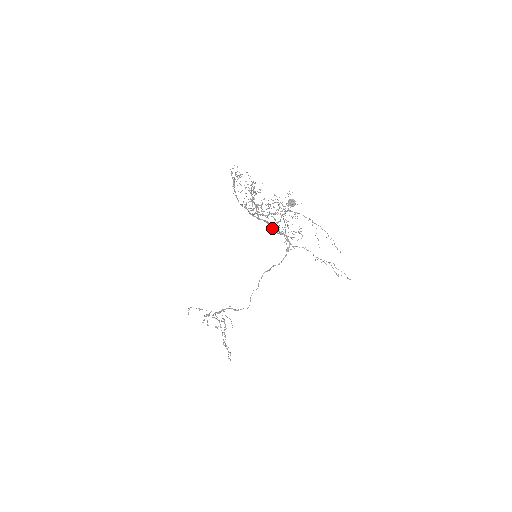
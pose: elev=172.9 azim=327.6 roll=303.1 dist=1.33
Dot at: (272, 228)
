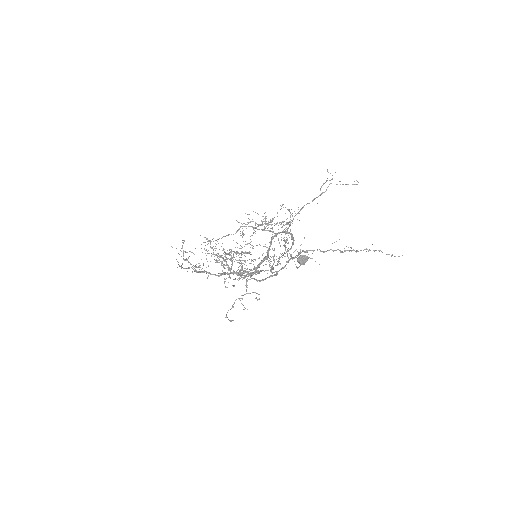
Dot at: (268, 250)
